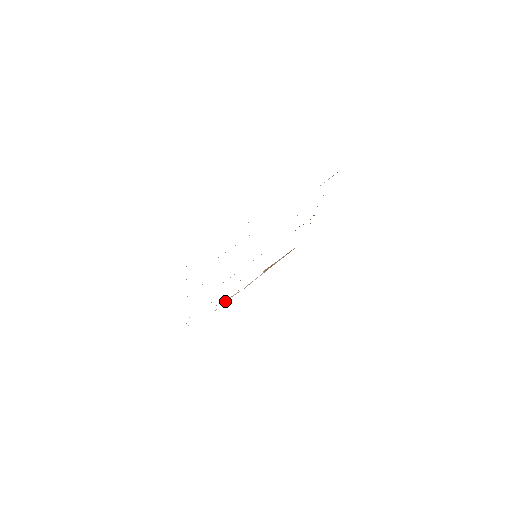
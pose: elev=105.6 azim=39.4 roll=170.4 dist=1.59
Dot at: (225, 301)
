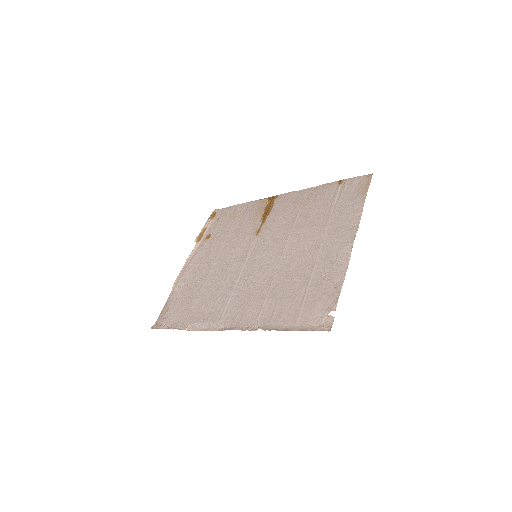
Dot at: (174, 284)
